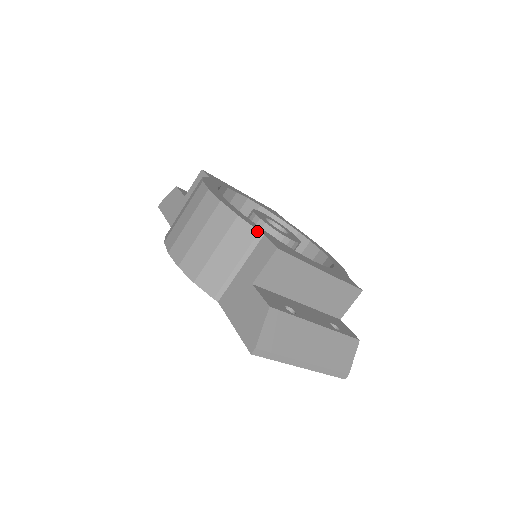
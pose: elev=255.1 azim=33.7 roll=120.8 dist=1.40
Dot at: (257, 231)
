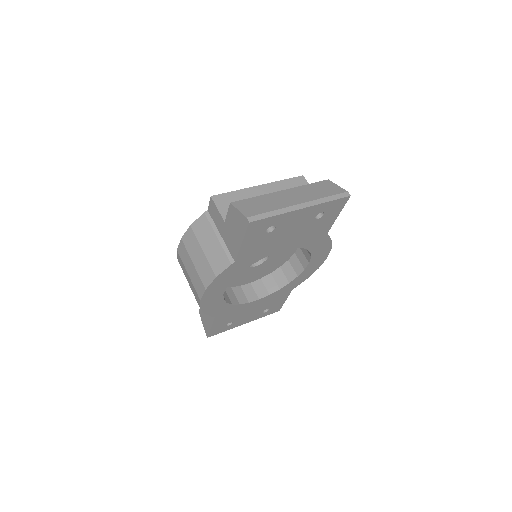
Dot at: (203, 214)
